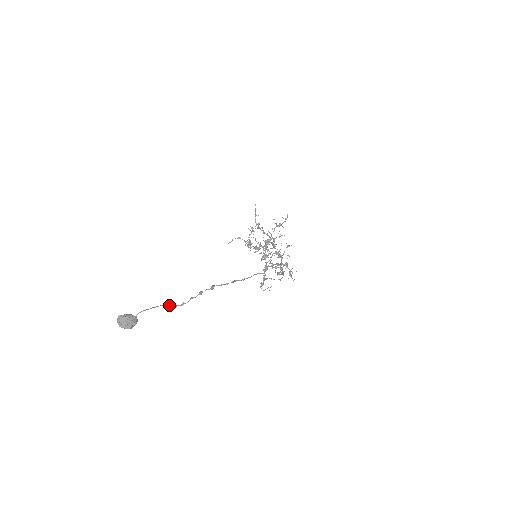
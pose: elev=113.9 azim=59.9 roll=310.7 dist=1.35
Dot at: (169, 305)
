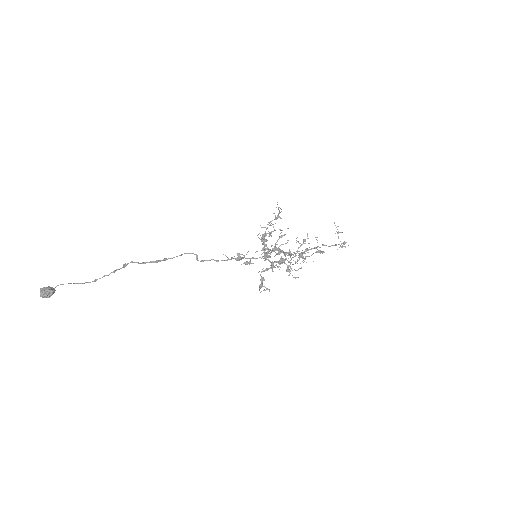
Dot at: (87, 282)
